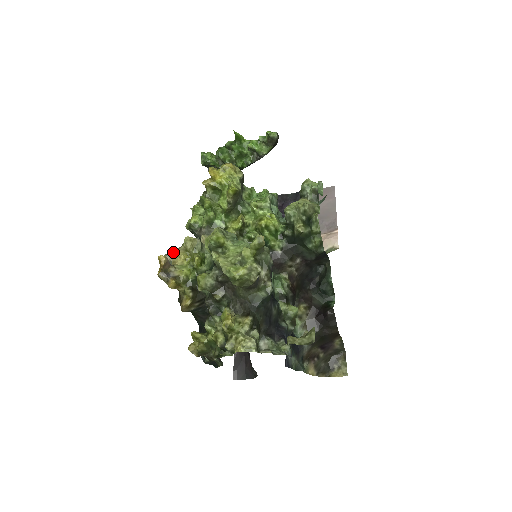
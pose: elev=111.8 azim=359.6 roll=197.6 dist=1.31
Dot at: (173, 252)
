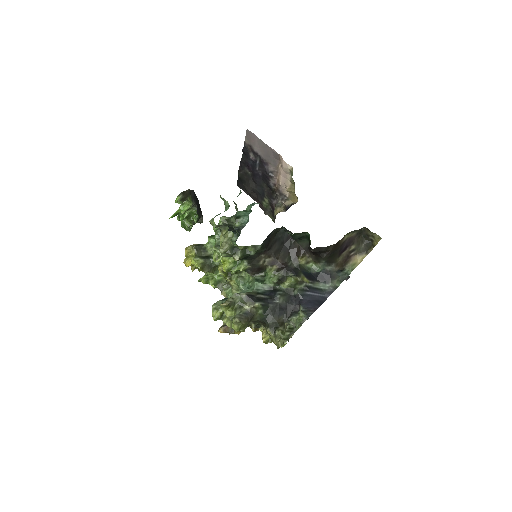
Dot at: occluded
